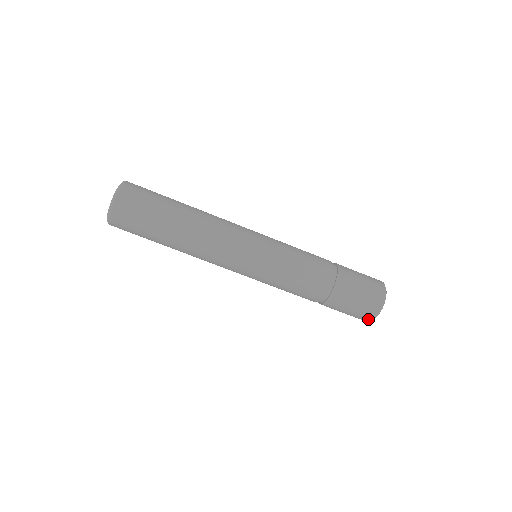
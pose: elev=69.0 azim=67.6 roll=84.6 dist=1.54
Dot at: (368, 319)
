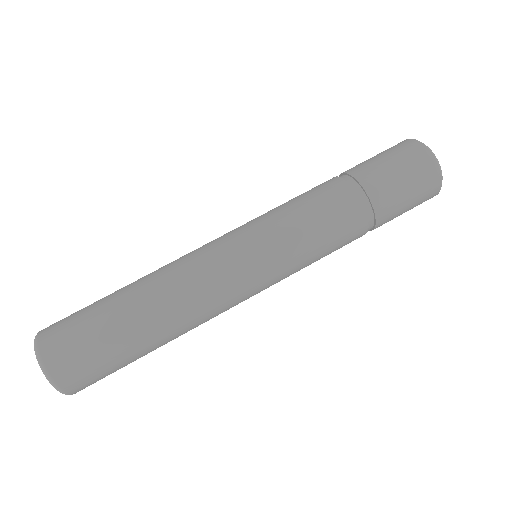
Dot at: (428, 158)
